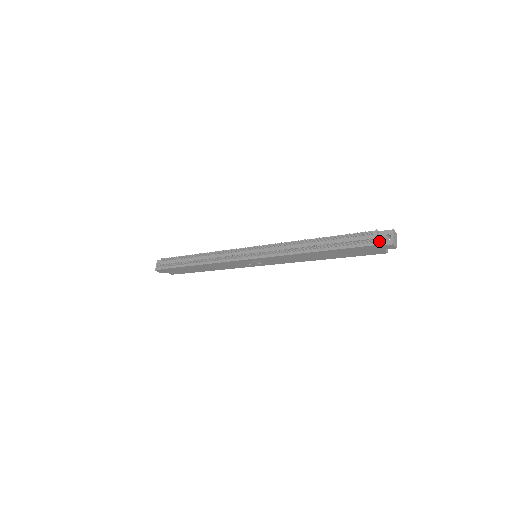
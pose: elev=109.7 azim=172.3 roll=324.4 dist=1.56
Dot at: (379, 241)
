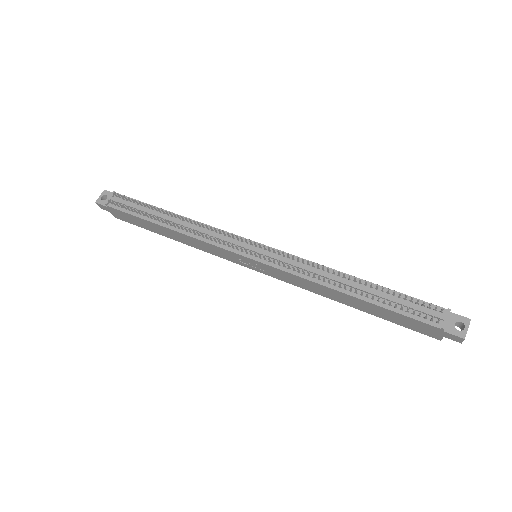
Dot at: (446, 325)
